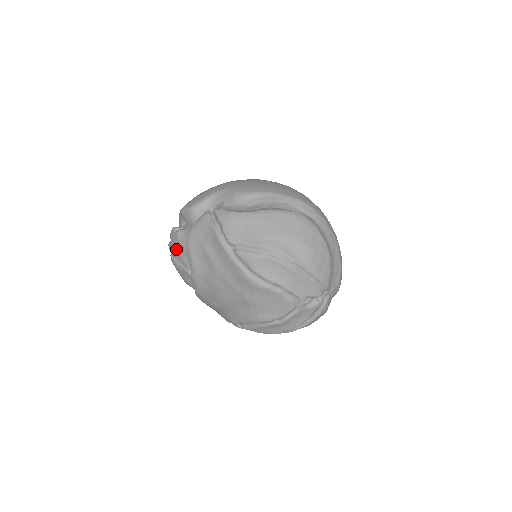
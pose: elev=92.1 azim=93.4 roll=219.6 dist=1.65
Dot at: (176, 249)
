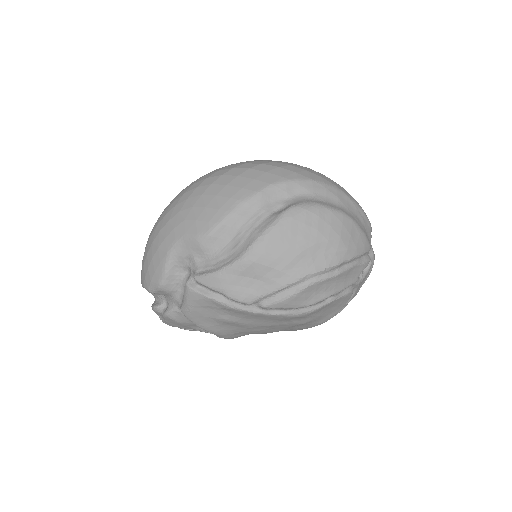
Dot at: (178, 326)
